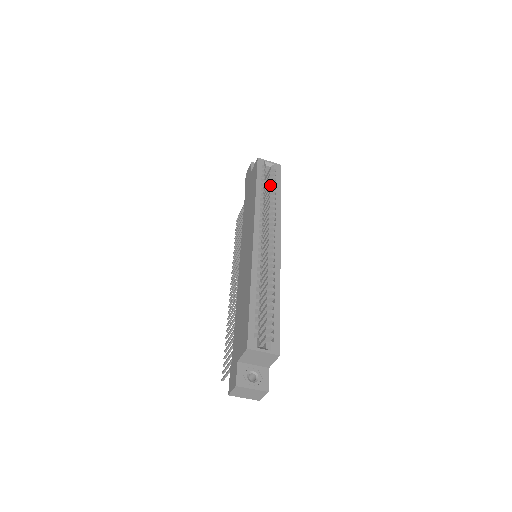
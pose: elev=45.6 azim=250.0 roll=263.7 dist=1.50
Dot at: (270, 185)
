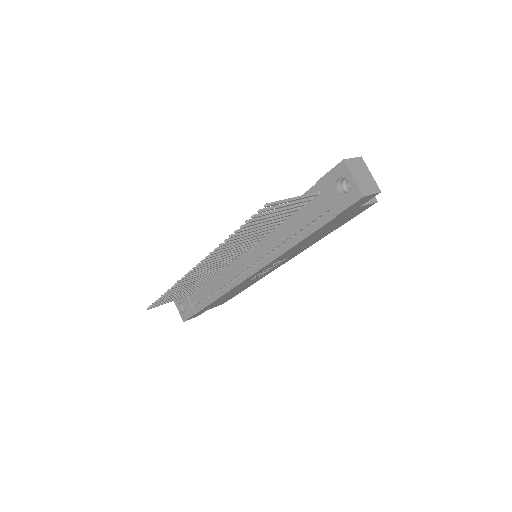
Dot at: occluded
